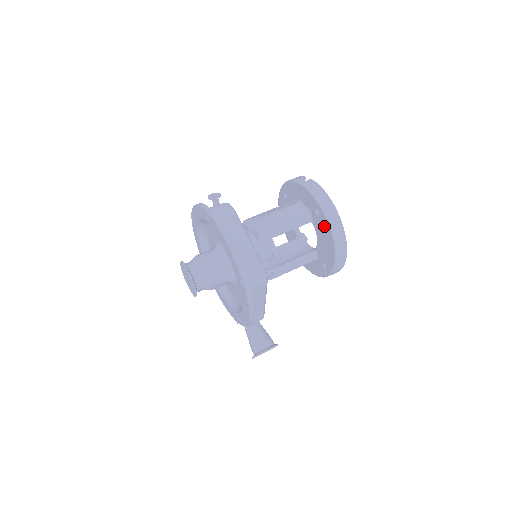
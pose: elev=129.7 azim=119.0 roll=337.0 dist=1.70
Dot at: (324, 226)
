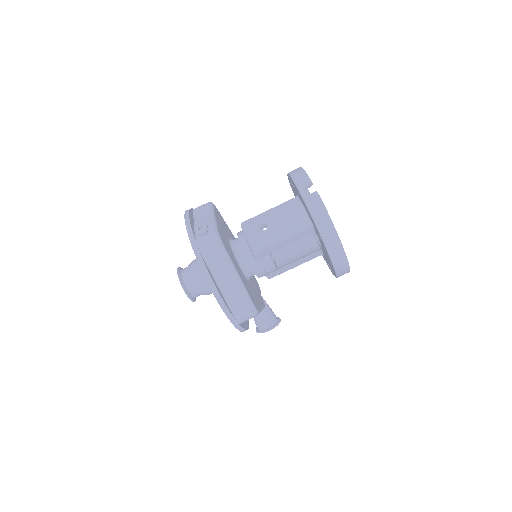
Dot at: (325, 250)
